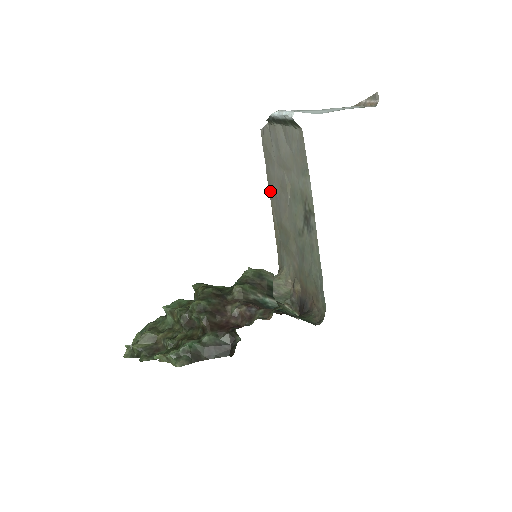
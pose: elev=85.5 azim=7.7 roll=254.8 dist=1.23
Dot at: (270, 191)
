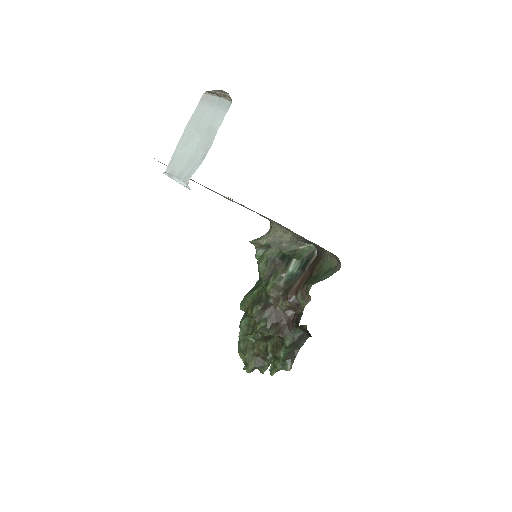
Dot at: occluded
